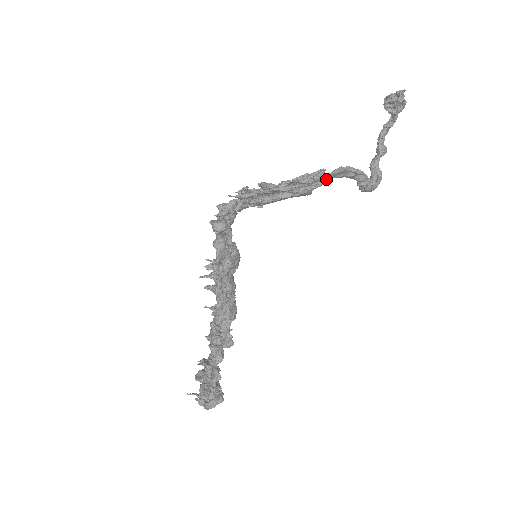
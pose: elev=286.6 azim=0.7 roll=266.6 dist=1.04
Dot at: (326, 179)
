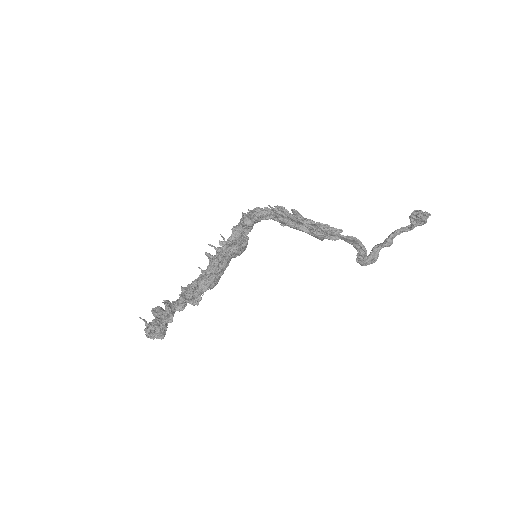
Dot at: (339, 238)
